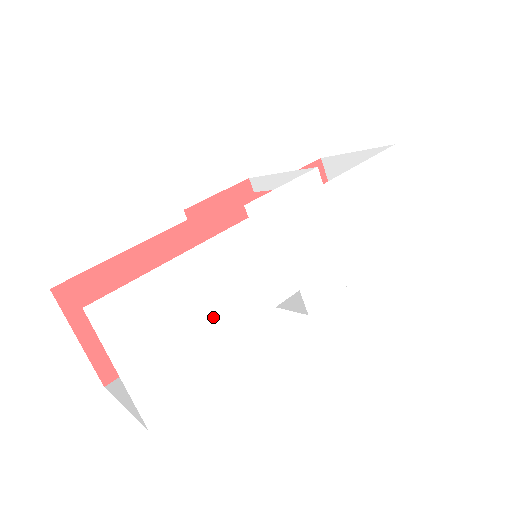
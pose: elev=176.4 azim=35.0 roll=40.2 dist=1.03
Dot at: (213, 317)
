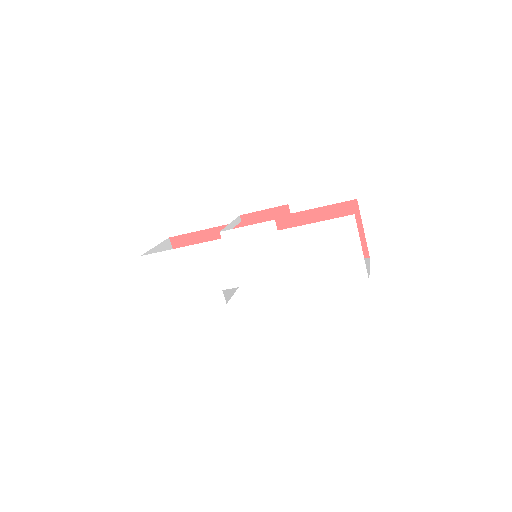
Dot at: (195, 280)
